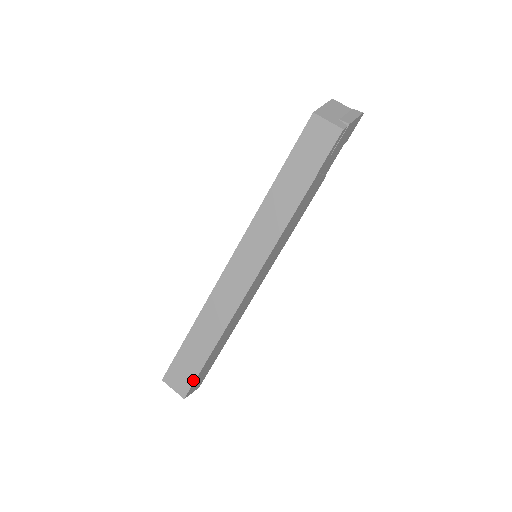
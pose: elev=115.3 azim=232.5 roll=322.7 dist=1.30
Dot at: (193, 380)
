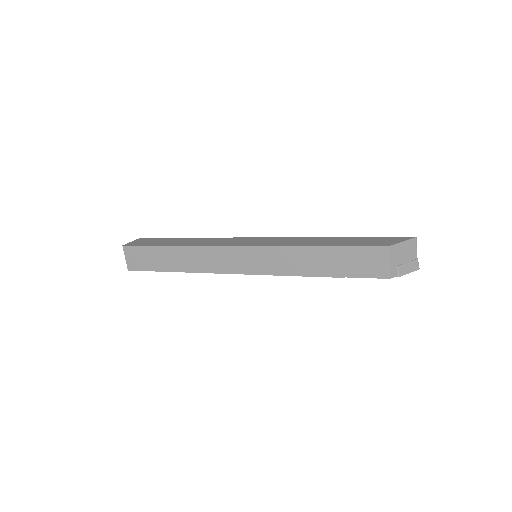
Dot at: (143, 269)
